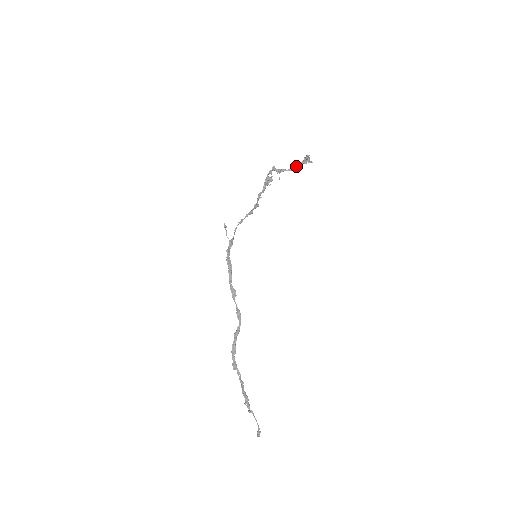
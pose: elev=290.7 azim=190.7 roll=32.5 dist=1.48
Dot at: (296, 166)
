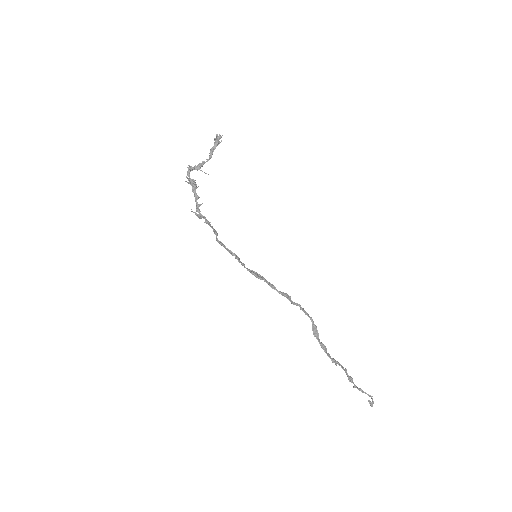
Dot at: (212, 152)
